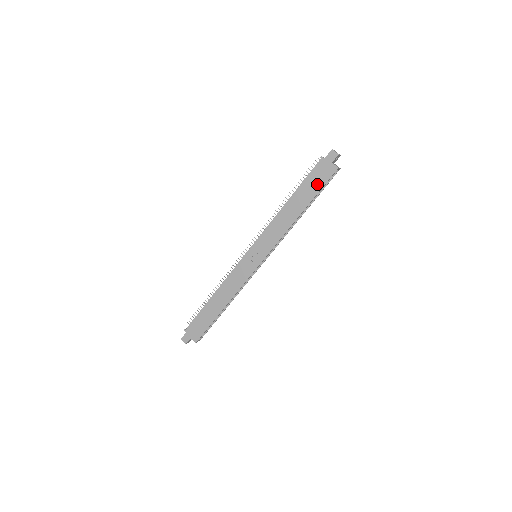
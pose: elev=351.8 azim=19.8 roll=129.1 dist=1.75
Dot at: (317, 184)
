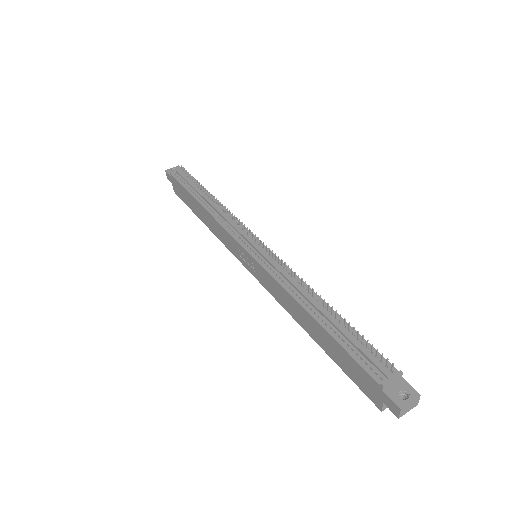
Dot at: (348, 369)
